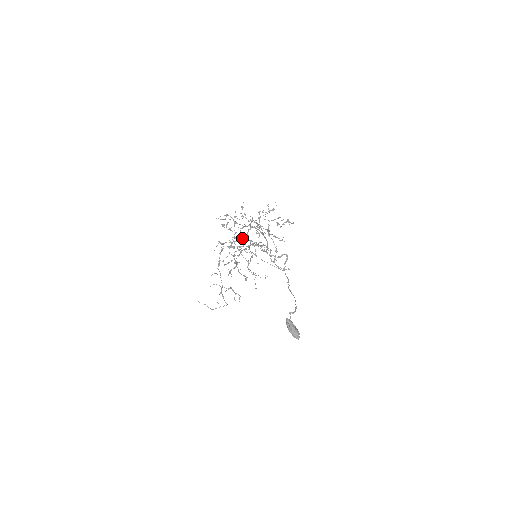
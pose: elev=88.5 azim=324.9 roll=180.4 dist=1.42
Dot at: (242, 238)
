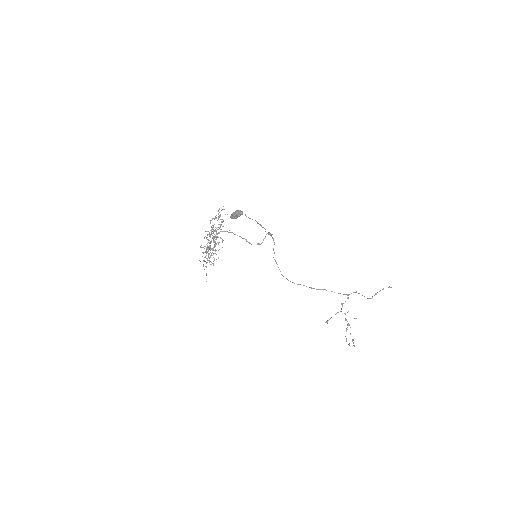
Dot at: occluded
